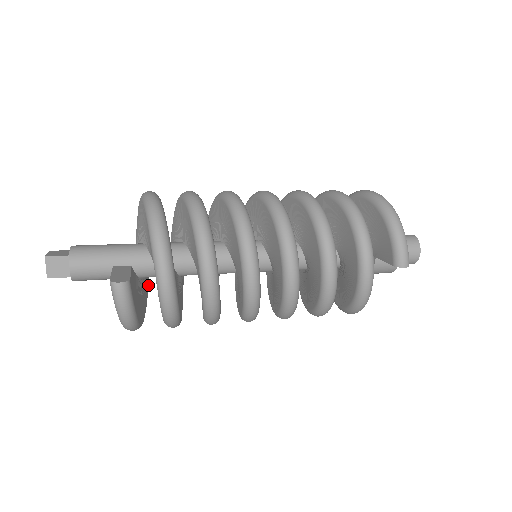
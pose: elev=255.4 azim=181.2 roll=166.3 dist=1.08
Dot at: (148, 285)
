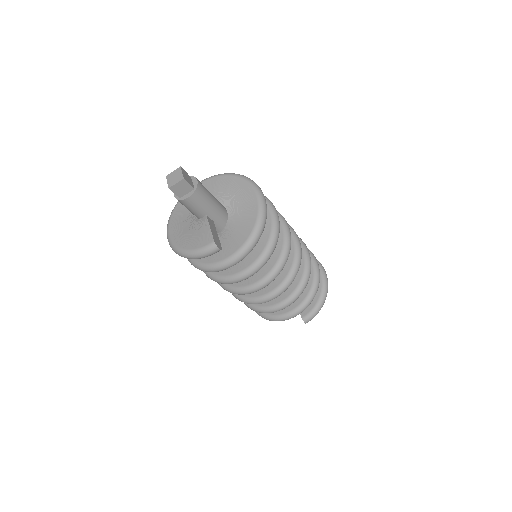
Dot at: occluded
